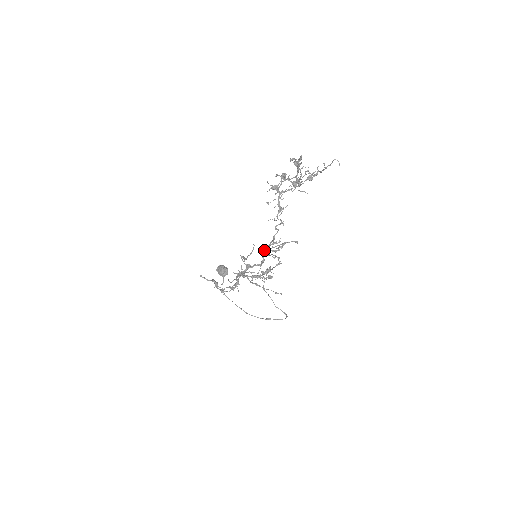
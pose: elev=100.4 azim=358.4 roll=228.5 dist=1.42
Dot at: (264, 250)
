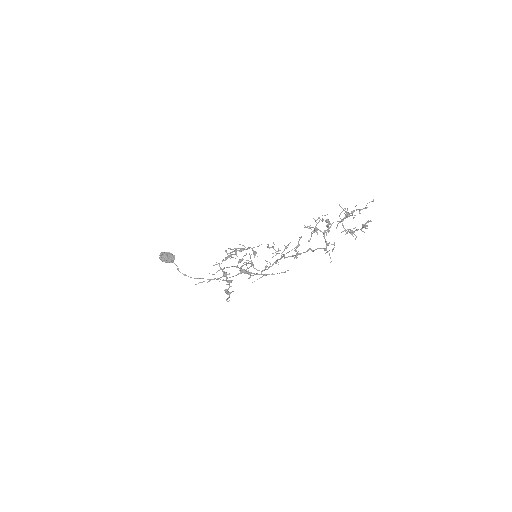
Dot at: occluded
